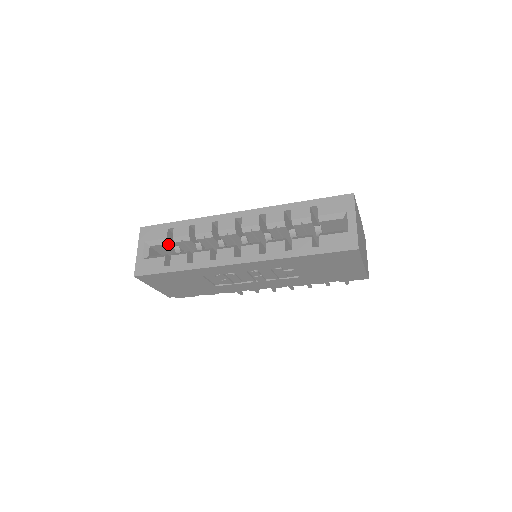
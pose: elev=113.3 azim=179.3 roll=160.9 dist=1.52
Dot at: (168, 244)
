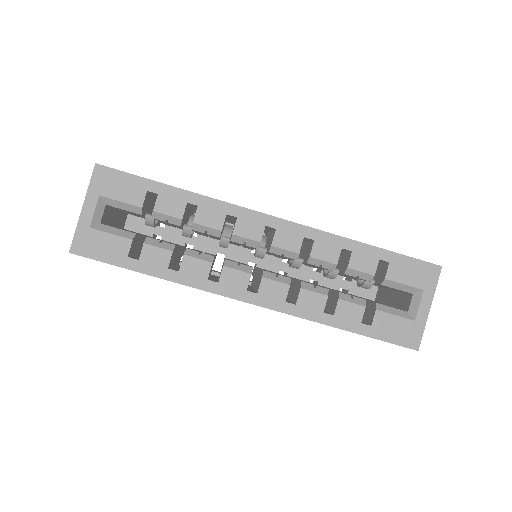
Dot at: (140, 214)
